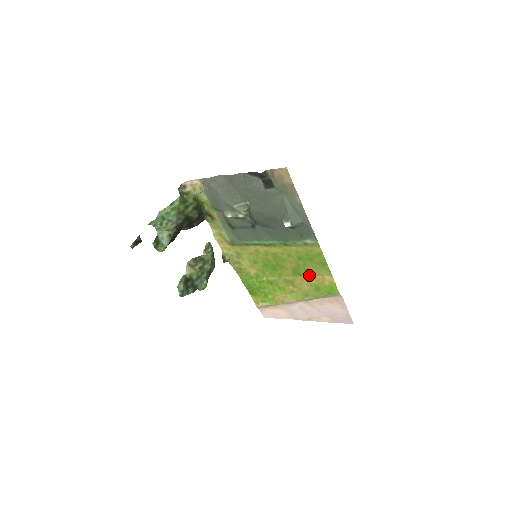
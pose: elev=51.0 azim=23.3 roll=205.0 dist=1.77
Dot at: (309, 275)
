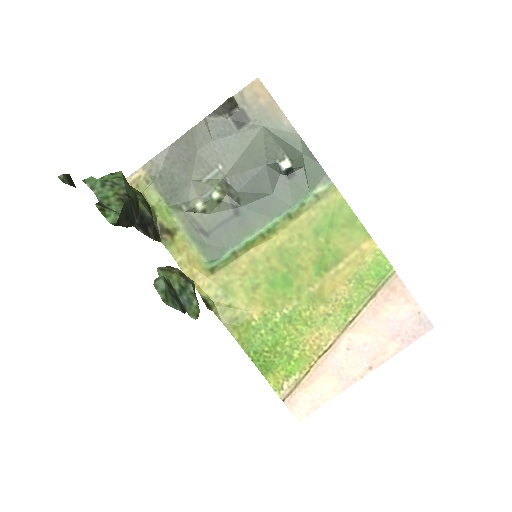
Dot at: (340, 260)
